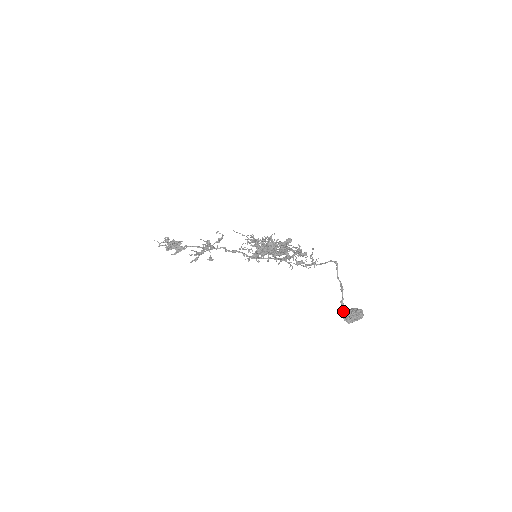
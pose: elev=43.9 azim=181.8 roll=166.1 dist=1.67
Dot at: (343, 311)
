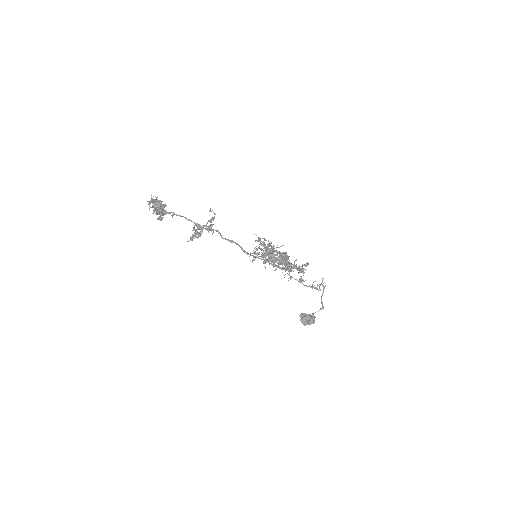
Dot at: (311, 320)
